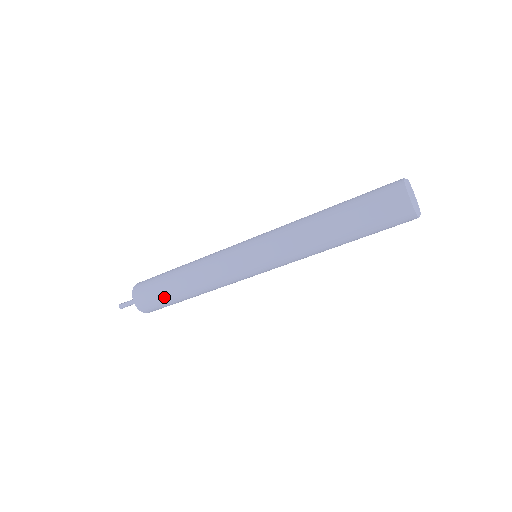
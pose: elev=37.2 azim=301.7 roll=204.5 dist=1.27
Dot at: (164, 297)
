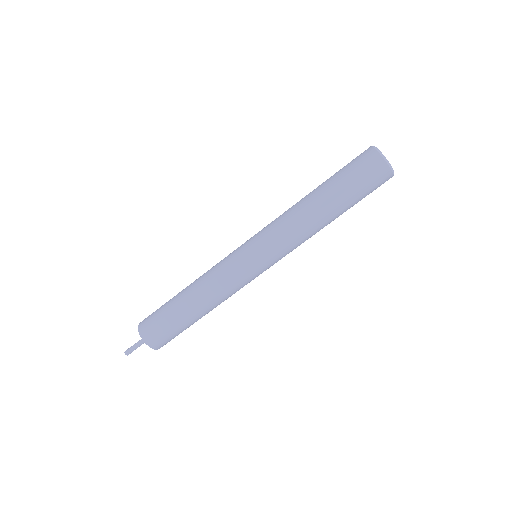
Dot at: (168, 316)
